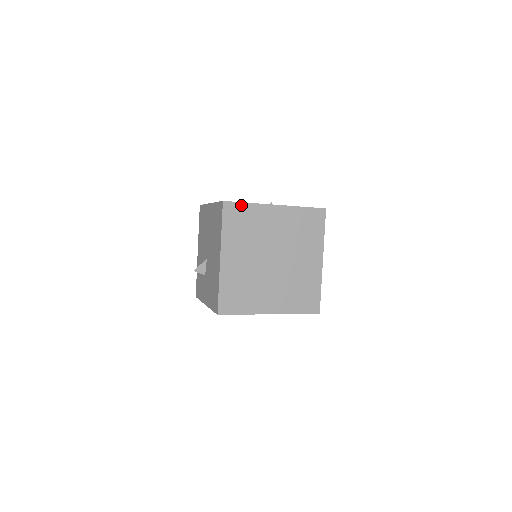
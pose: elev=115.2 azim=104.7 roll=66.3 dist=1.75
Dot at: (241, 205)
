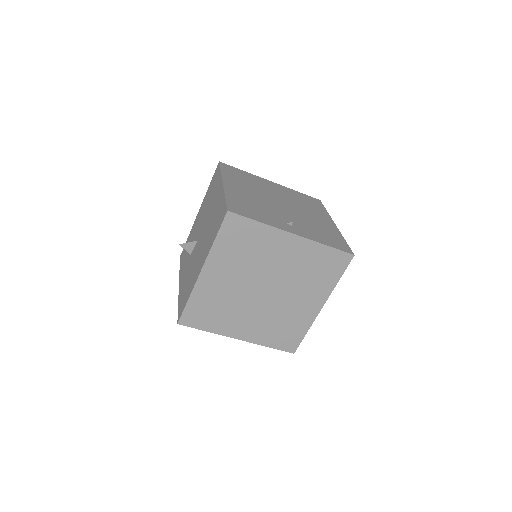
Dot at: (249, 222)
